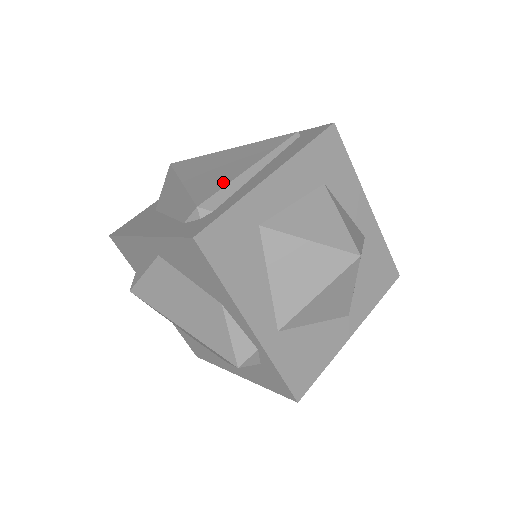
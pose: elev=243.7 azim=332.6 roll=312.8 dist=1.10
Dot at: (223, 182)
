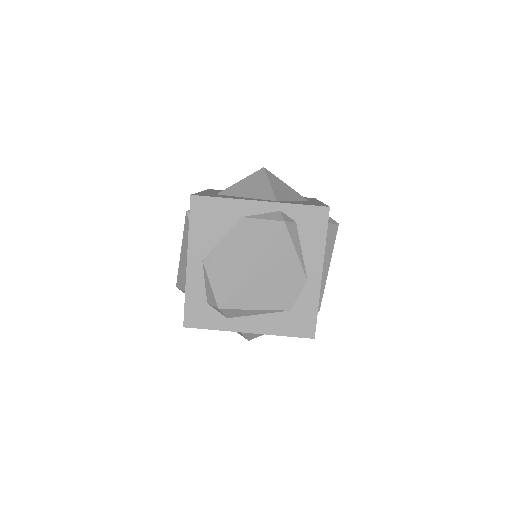
Dot at: occluded
